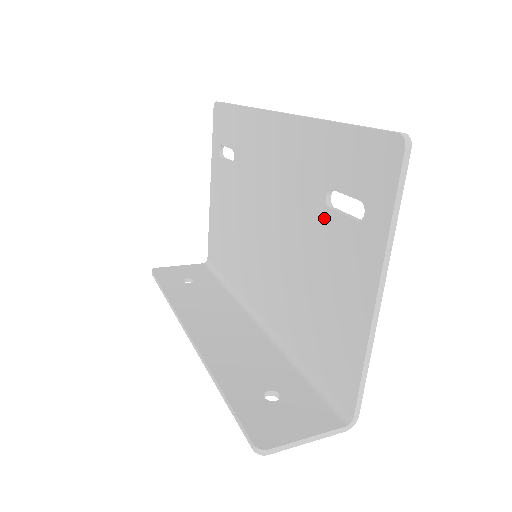
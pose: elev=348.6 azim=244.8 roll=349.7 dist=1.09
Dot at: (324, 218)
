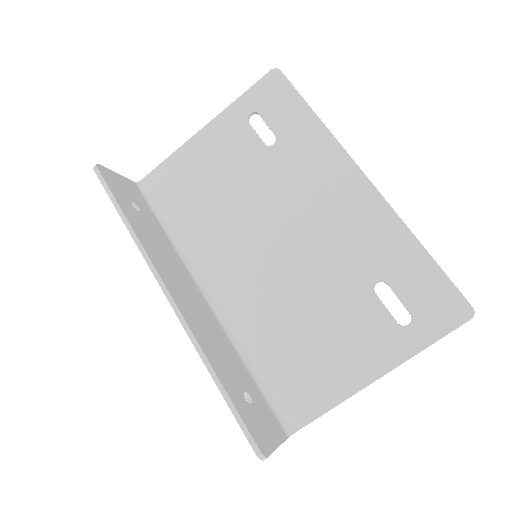
Dot at: (364, 294)
